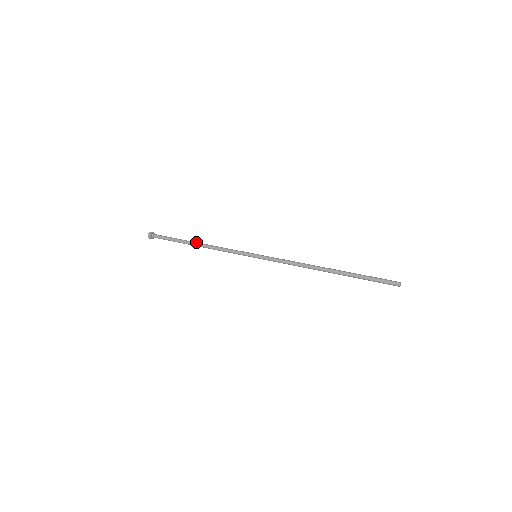
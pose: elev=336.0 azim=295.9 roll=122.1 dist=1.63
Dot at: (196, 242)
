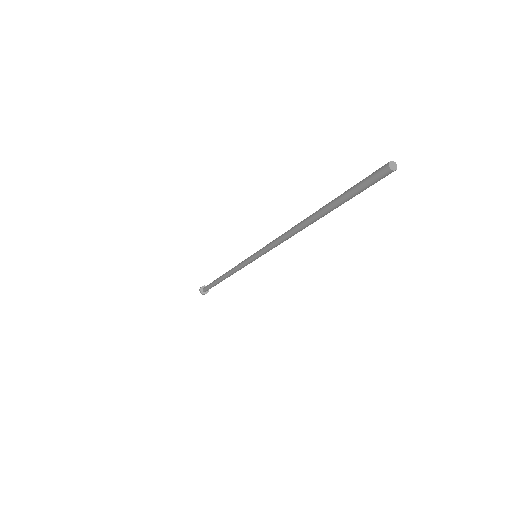
Dot at: occluded
